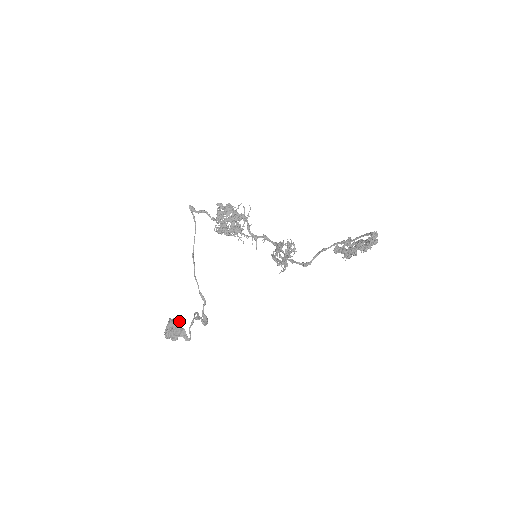
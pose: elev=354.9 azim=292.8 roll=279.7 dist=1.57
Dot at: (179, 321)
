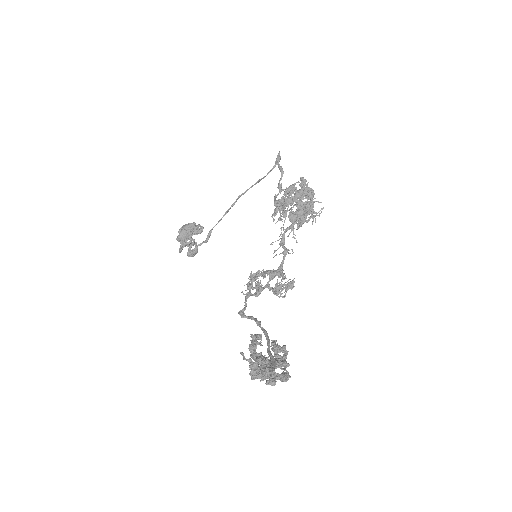
Dot at: occluded
